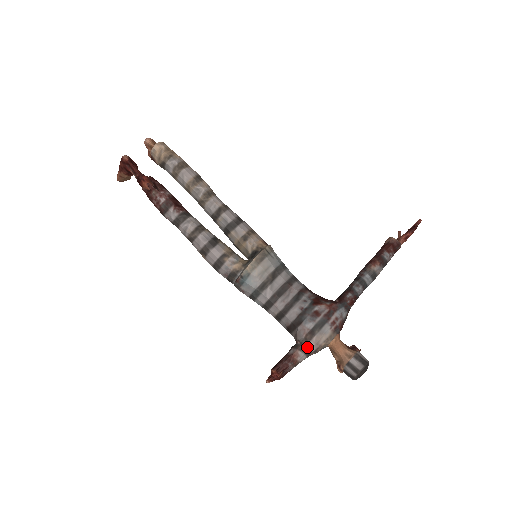
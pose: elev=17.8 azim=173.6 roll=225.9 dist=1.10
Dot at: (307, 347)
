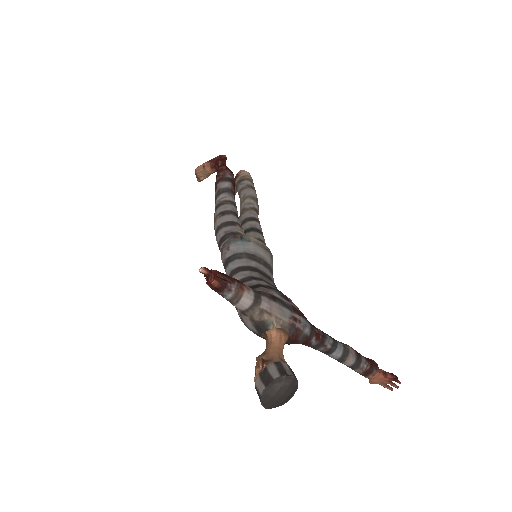
Dot at: (261, 296)
